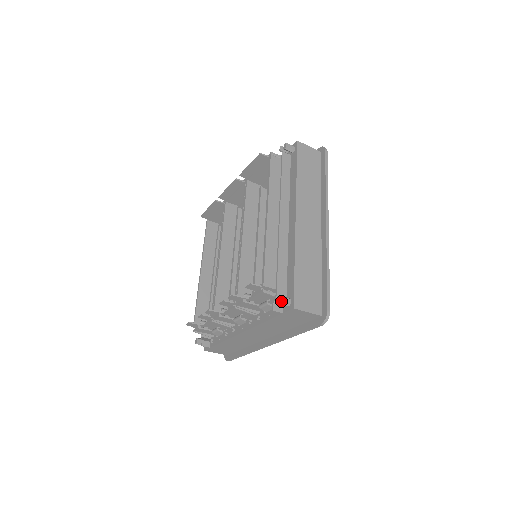
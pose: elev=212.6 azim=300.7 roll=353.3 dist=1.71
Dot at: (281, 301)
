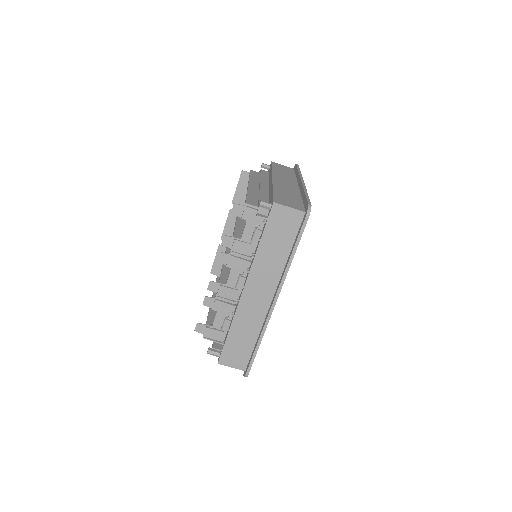
Dot at: (261, 201)
